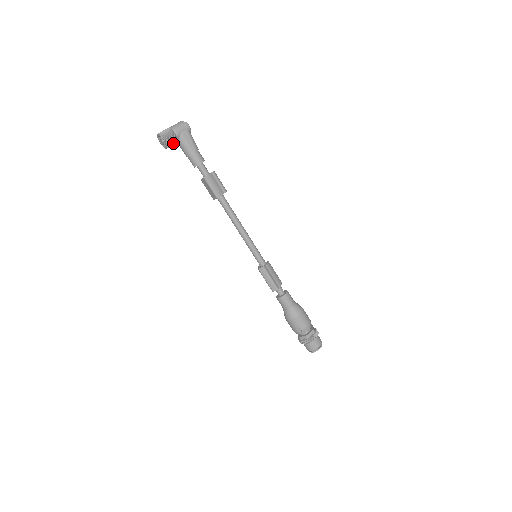
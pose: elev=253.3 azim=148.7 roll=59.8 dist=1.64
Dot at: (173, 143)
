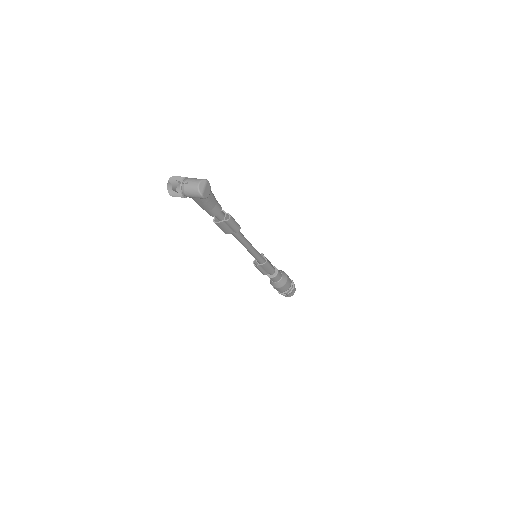
Dot at: occluded
